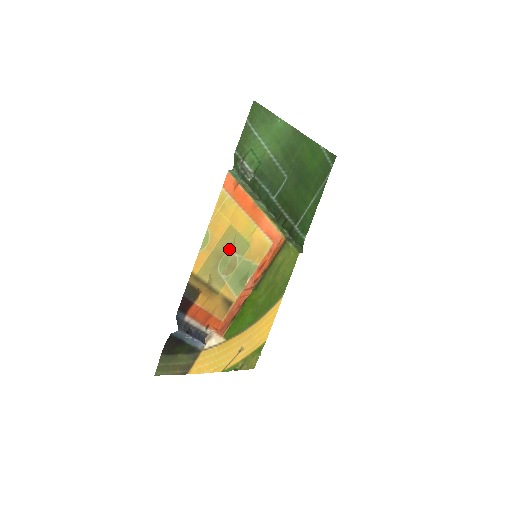
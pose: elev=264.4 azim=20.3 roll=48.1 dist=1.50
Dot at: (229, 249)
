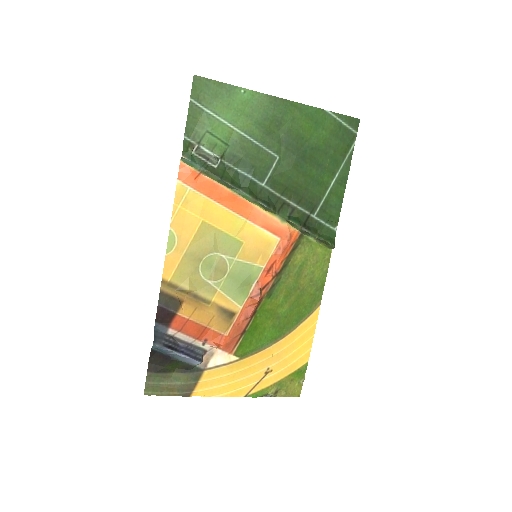
Dot at: (210, 250)
